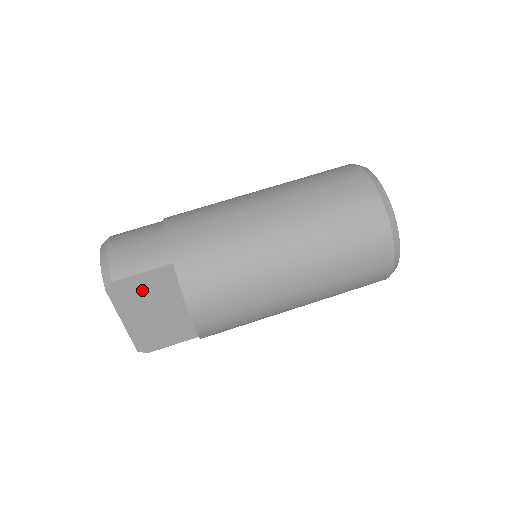
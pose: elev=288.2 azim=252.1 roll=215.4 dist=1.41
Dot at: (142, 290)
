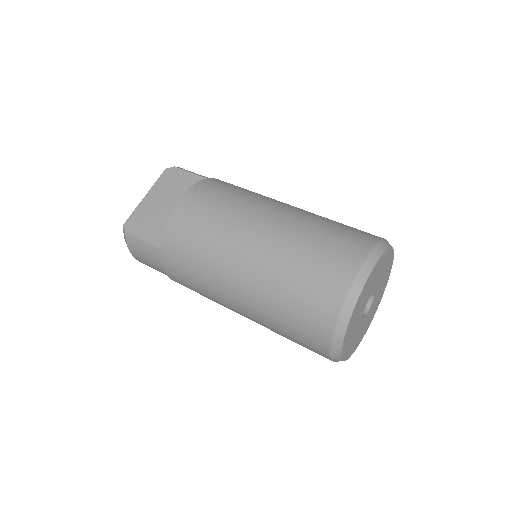
Dot at: (179, 184)
